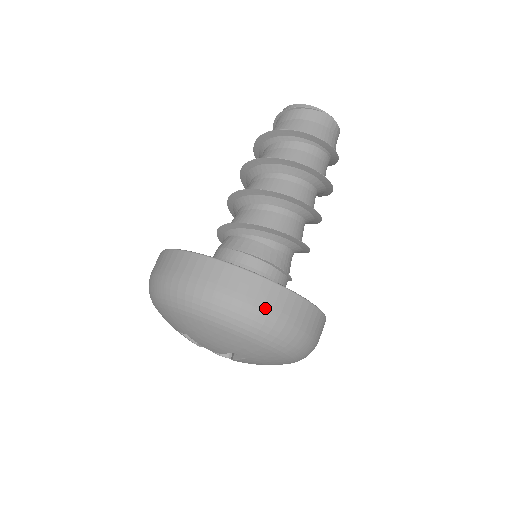
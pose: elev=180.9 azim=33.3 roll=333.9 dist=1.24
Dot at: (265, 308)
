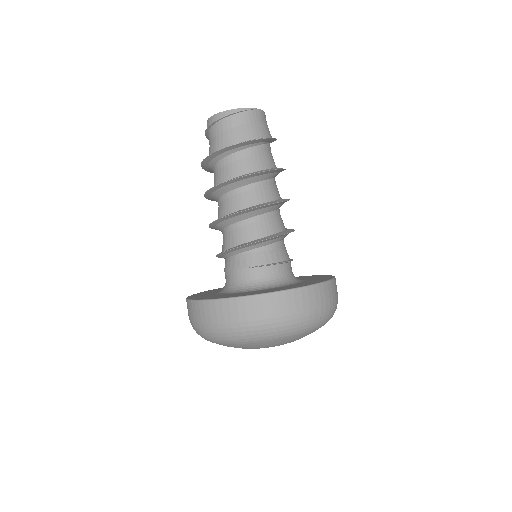
Dot at: (311, 308)
